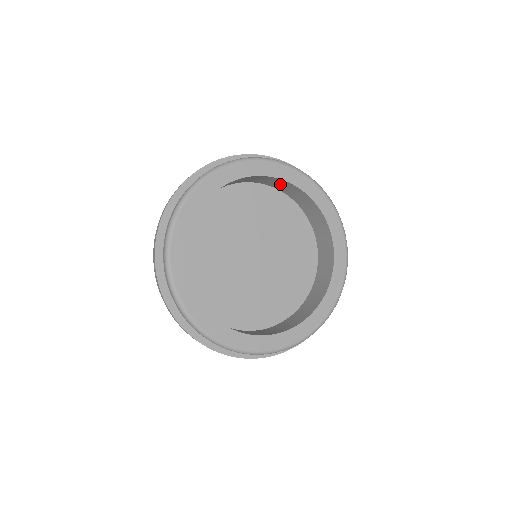
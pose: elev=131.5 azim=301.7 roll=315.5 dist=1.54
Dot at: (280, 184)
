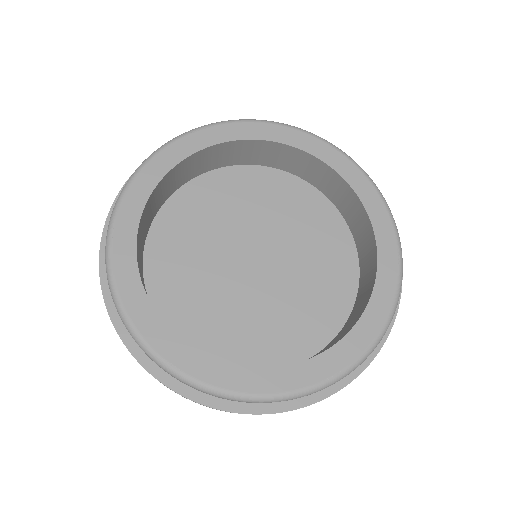
Dot at: (315, 171)
